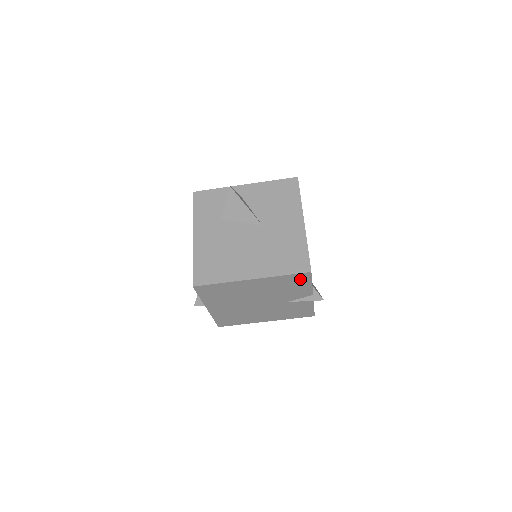
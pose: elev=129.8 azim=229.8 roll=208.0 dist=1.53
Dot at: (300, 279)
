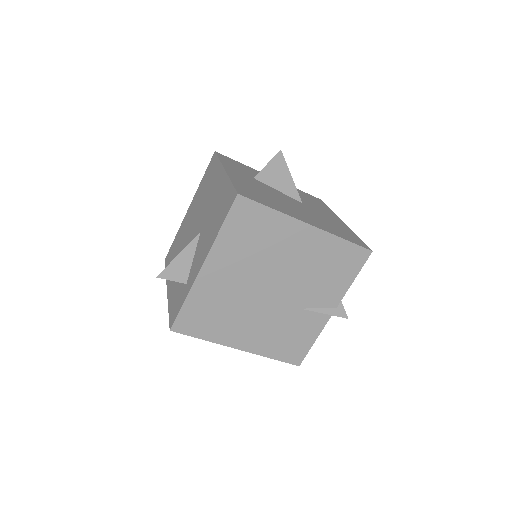
Dot at: (352, 260)
